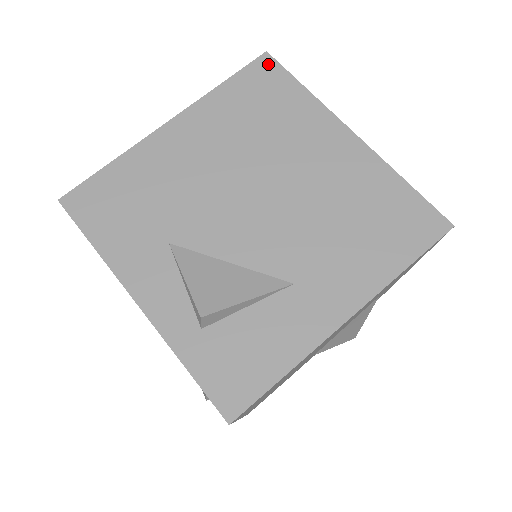
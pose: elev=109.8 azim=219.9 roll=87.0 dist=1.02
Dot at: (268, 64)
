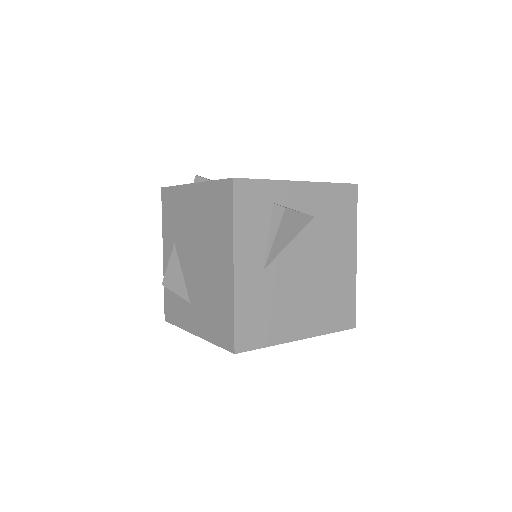
Dot at: (229, 188)
